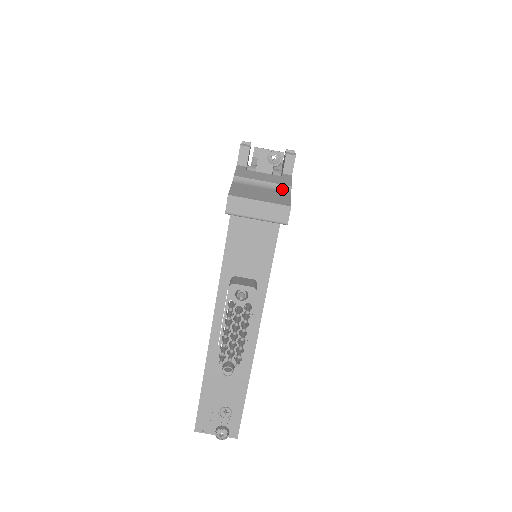
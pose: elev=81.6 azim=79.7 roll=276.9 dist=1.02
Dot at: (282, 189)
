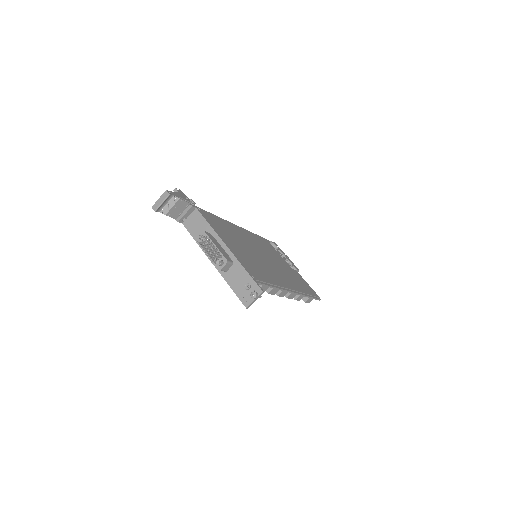
Dot at: occluded
